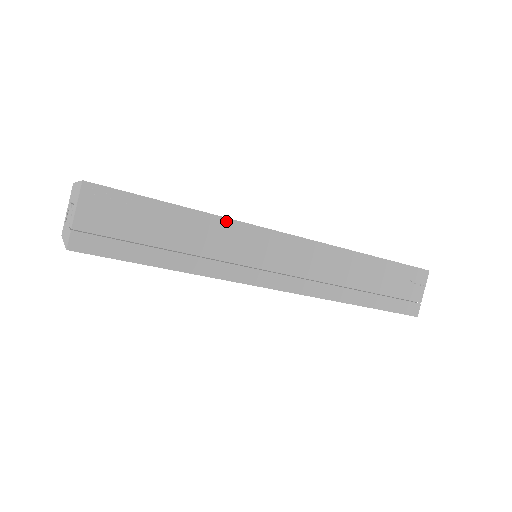
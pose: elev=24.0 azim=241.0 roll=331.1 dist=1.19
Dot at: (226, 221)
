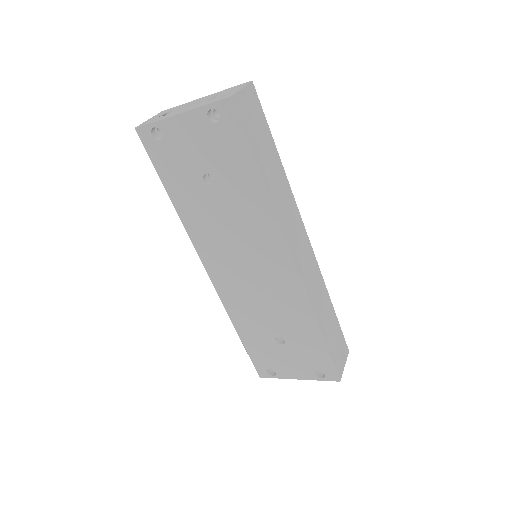
Dot at: (290, 189)
